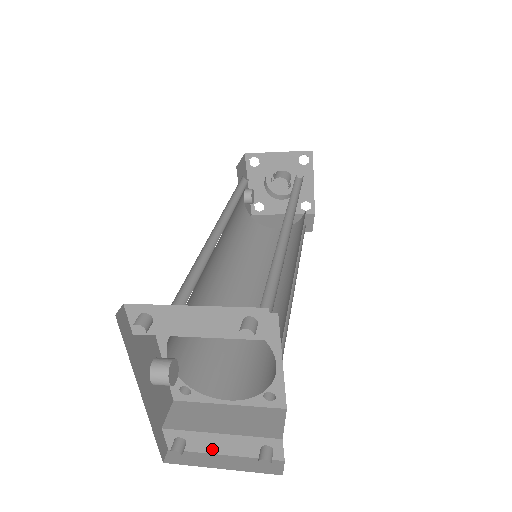
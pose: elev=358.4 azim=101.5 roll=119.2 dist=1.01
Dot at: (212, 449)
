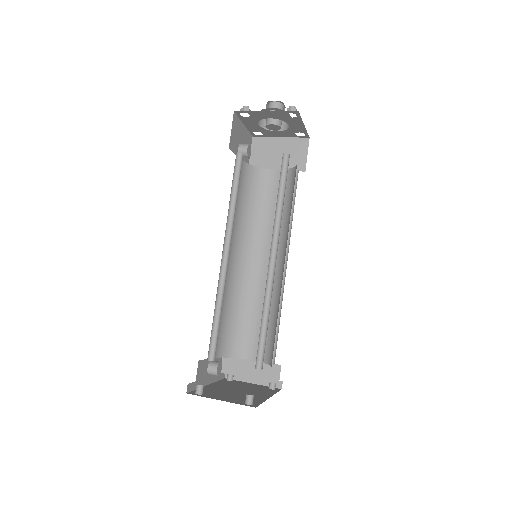
Dot at: occluded
